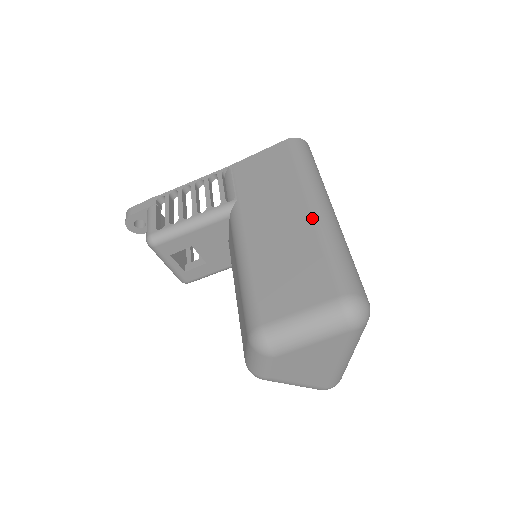
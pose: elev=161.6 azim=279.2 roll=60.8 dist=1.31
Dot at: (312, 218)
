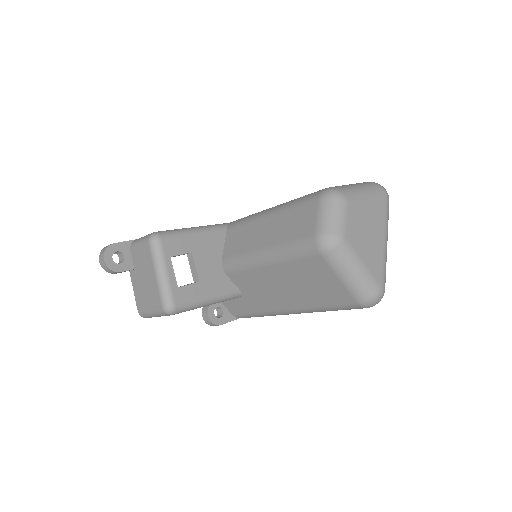
Dot at: occluded
